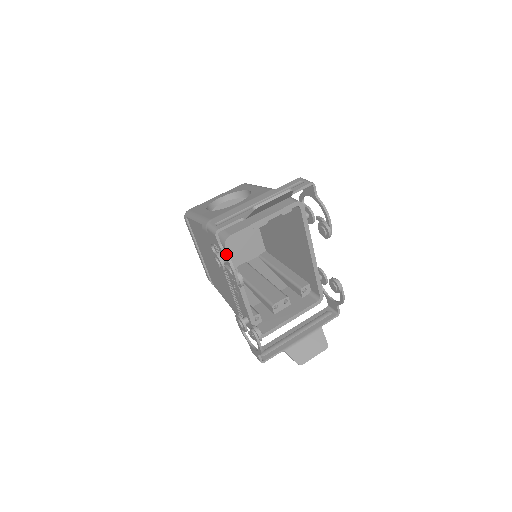
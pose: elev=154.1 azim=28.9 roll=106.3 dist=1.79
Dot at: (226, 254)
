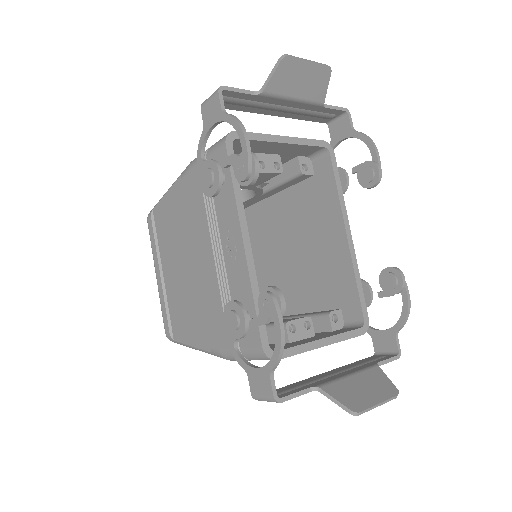
Dot at: (233, 116)
